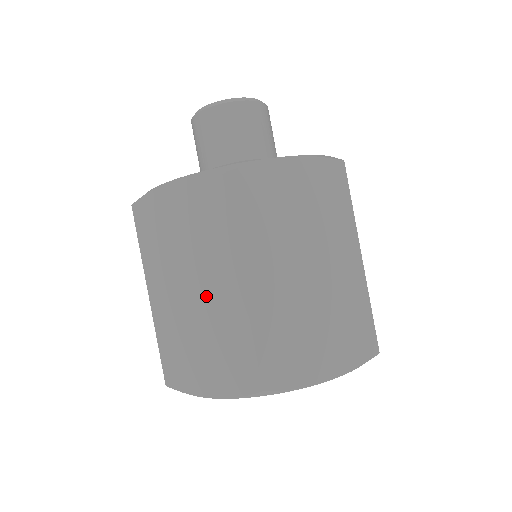
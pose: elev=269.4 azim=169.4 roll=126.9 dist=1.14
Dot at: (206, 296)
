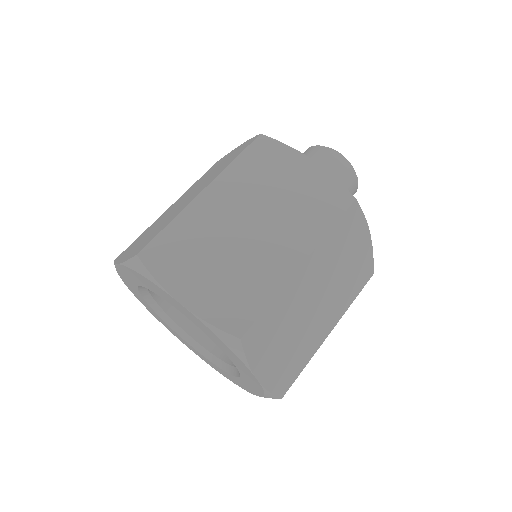
Dot at: (261, 241)
